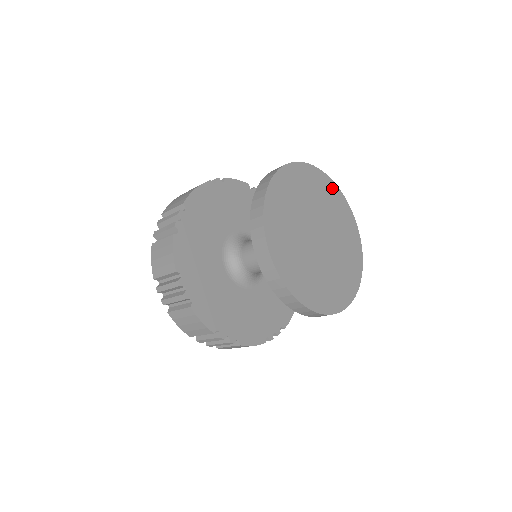
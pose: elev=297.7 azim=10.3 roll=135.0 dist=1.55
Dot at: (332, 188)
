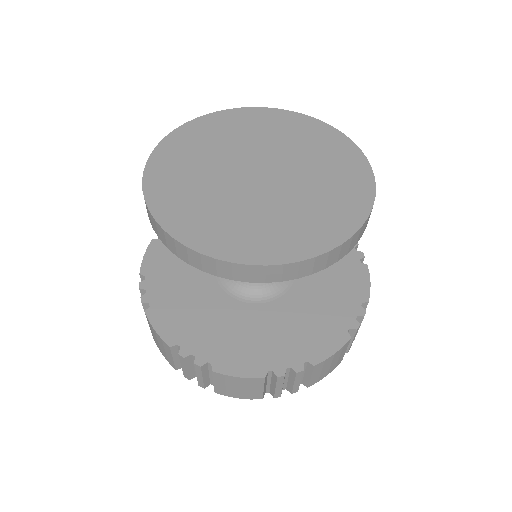
Dot at: (317, 128)
